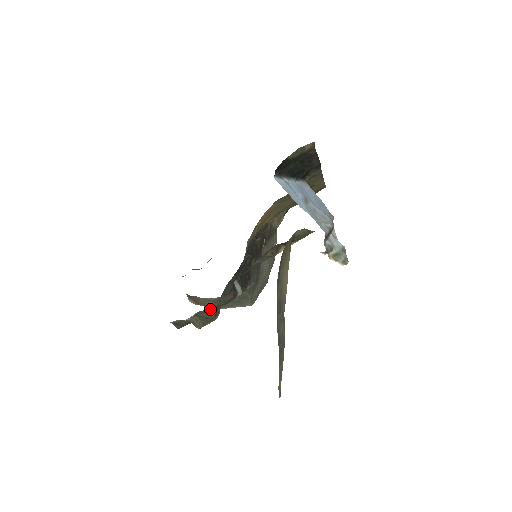
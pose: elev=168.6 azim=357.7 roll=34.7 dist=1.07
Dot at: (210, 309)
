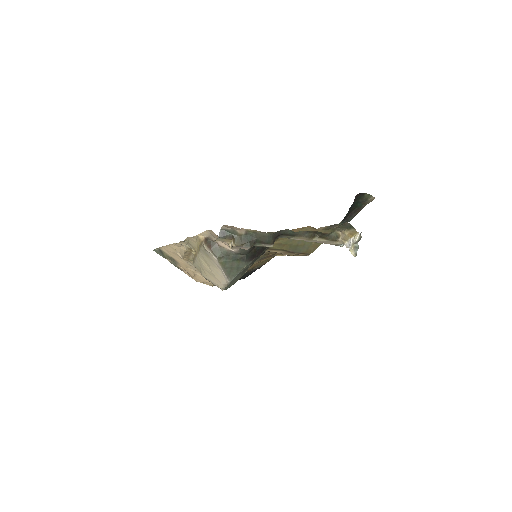
Dot at: (260, 236)
